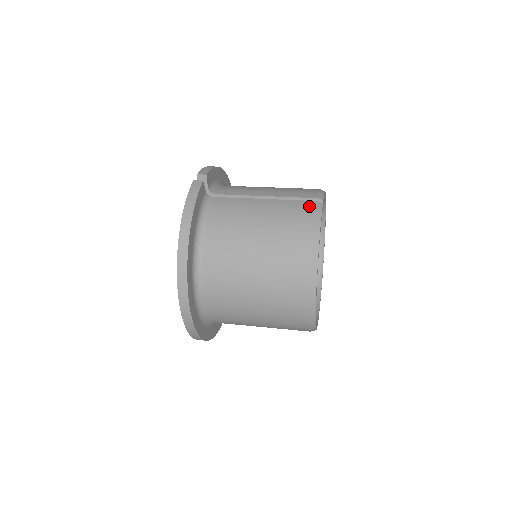
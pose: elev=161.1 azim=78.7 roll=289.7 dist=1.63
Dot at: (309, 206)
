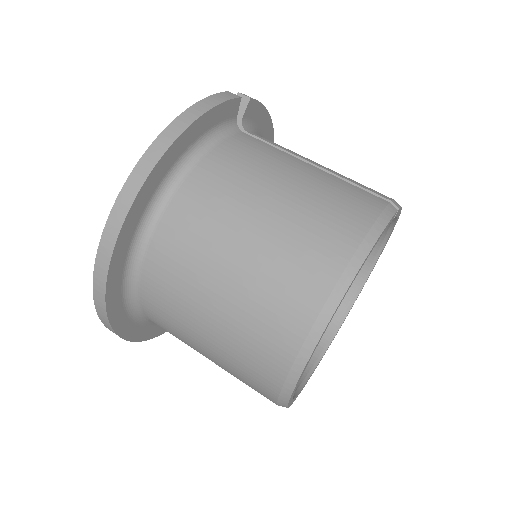
Dot at: (376, 201)
